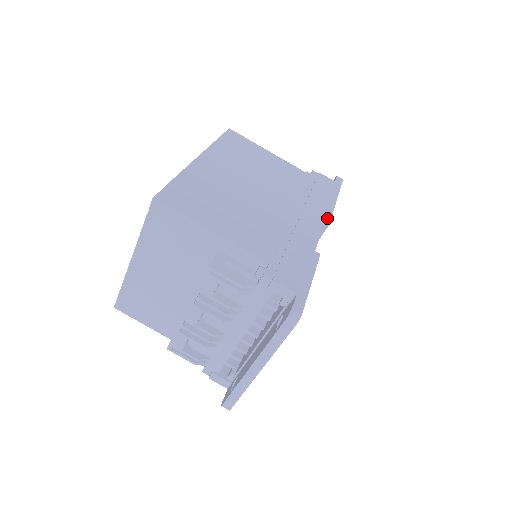
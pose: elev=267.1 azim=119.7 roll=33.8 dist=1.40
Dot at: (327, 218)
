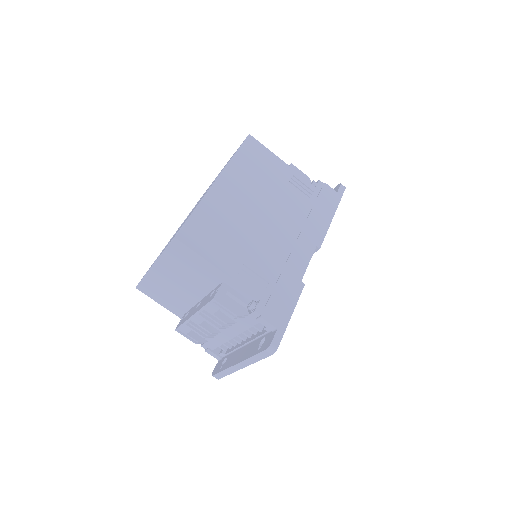
Dot at: (320, 241)
